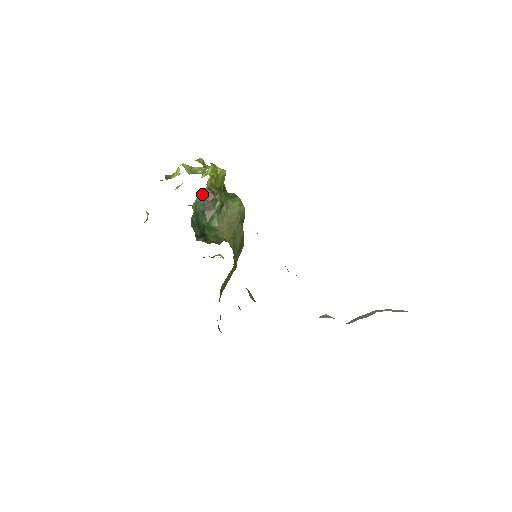
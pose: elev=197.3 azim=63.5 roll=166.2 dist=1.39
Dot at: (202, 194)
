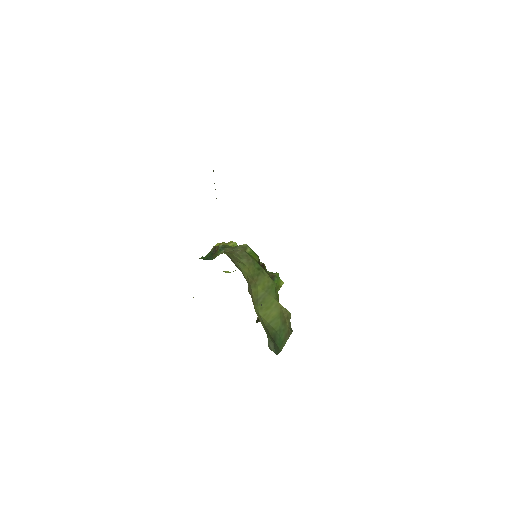
Dot at: (211, 251)
